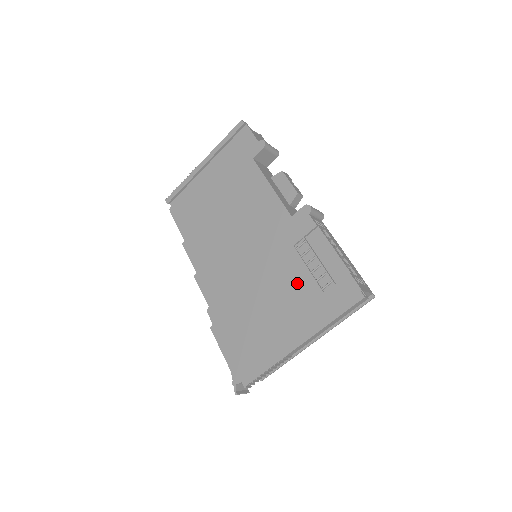
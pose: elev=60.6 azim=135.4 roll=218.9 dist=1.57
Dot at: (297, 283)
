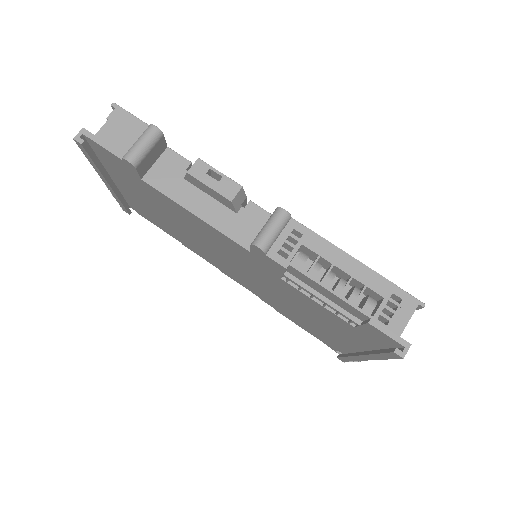
Dot at: (318, 310)
